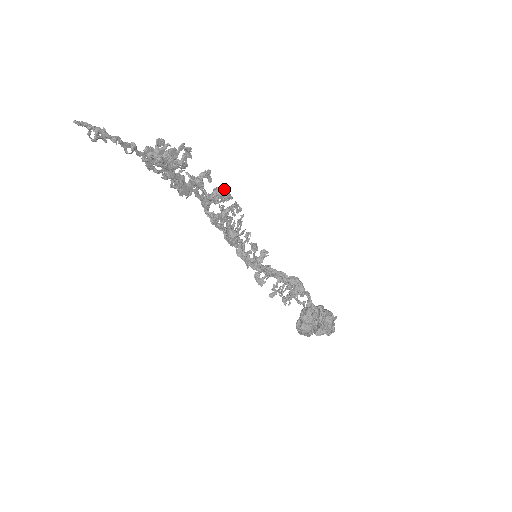
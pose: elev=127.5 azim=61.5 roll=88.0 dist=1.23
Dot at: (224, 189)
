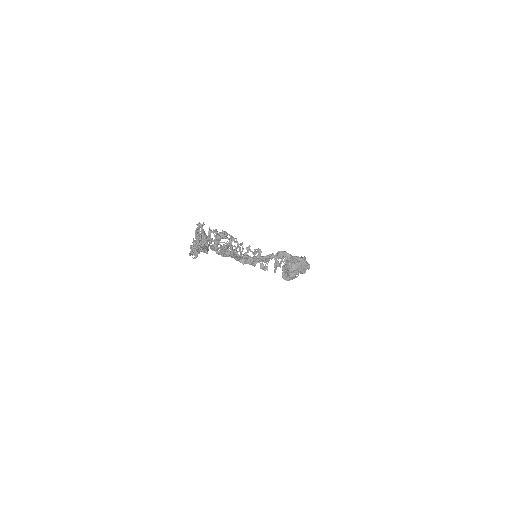
Dot at: (223, 232)
